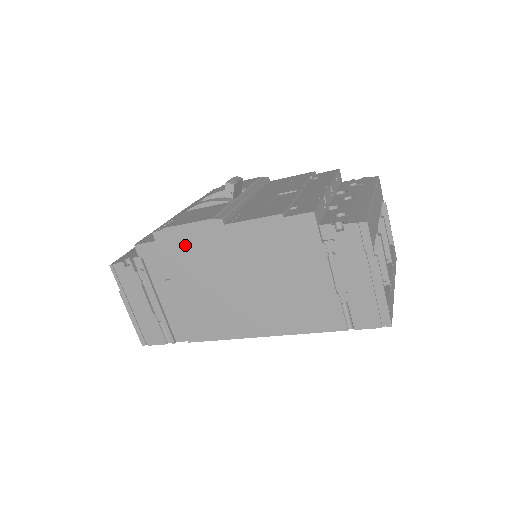
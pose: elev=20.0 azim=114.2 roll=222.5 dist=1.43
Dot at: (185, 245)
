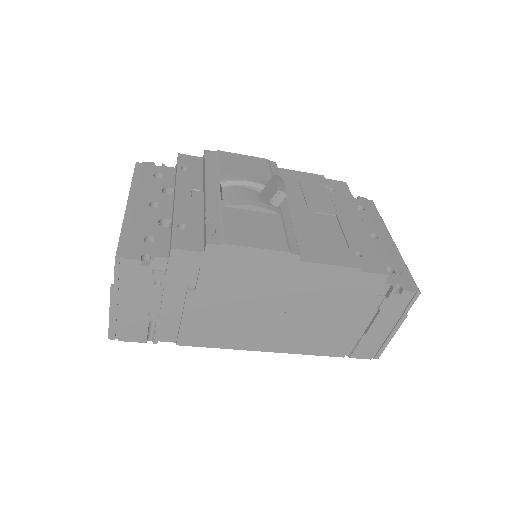
Dot at: (240, 266)
